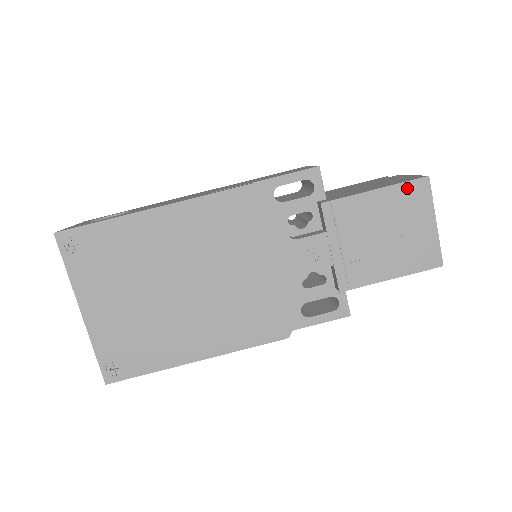
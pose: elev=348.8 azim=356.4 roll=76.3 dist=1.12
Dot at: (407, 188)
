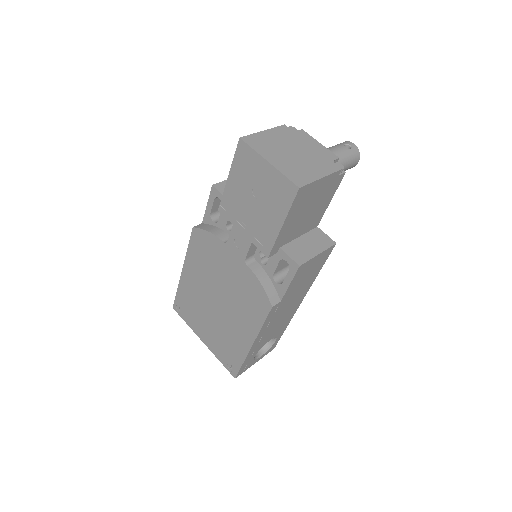
Dot at: (238, 158)
